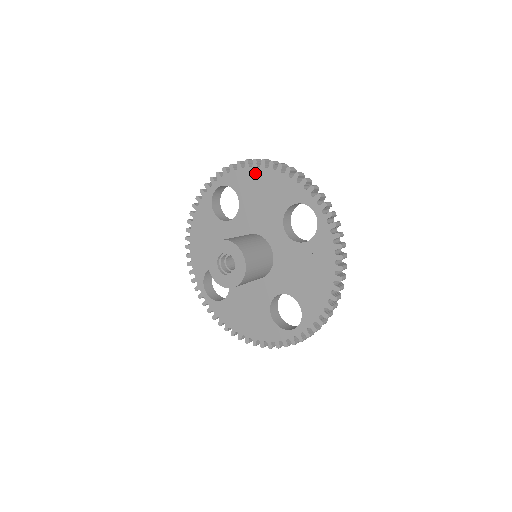
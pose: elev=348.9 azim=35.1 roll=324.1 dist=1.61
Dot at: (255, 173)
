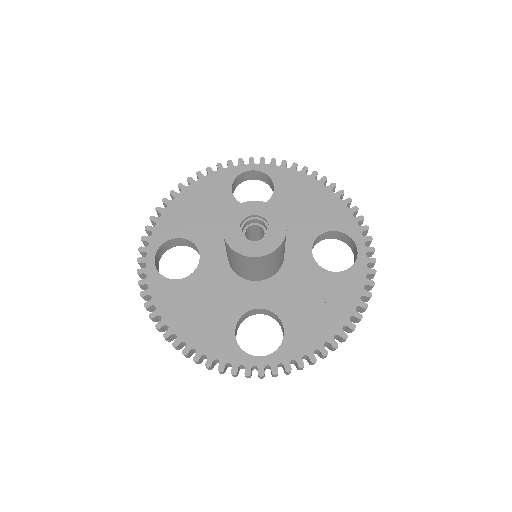
Dot at: (309, 182)
